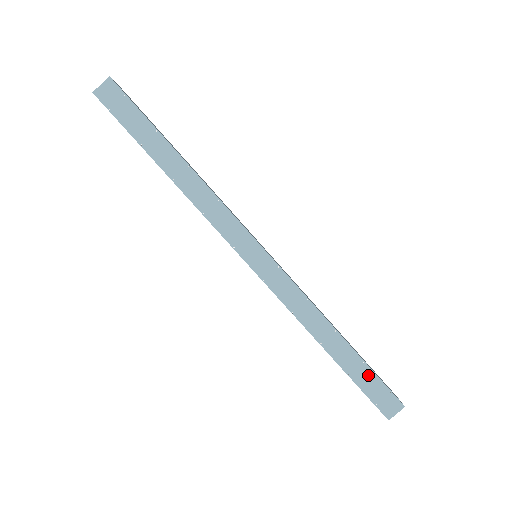
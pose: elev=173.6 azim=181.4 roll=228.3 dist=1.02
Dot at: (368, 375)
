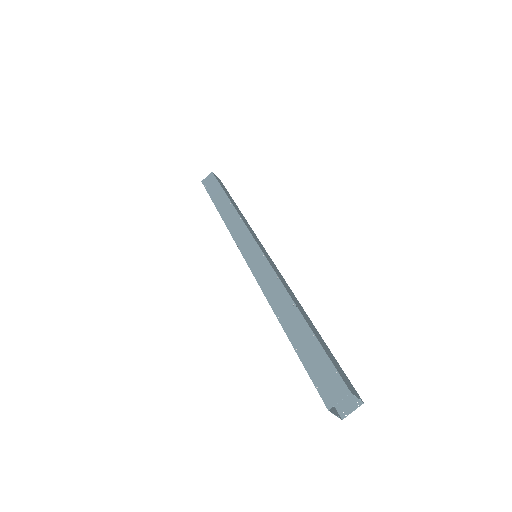
Dot at: (315, 350)
